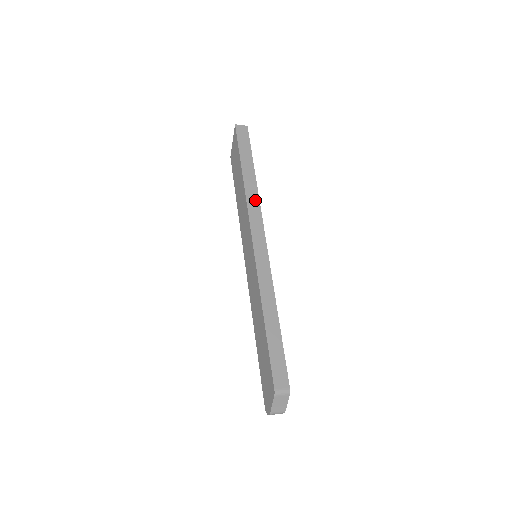
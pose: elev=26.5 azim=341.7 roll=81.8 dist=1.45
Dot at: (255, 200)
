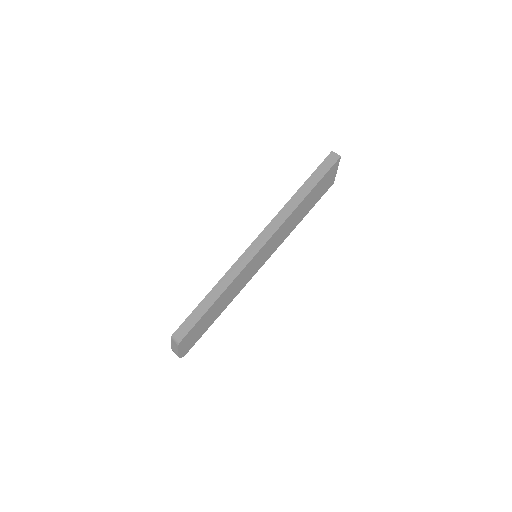
Dot at: (285, 216)
